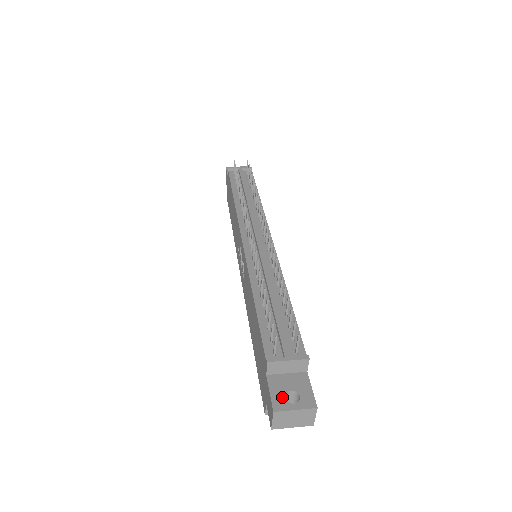
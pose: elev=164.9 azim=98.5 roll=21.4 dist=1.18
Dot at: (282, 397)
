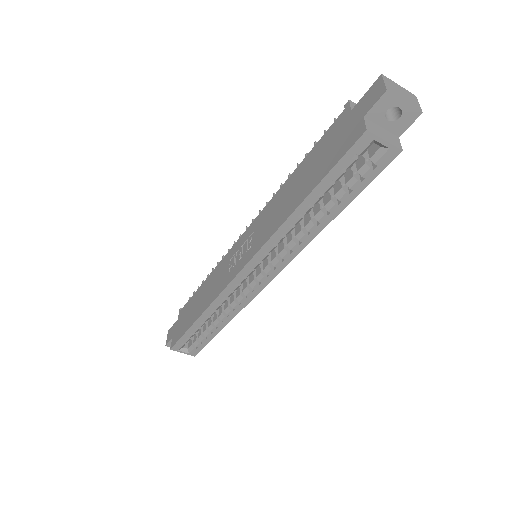
Dot at: occluded
